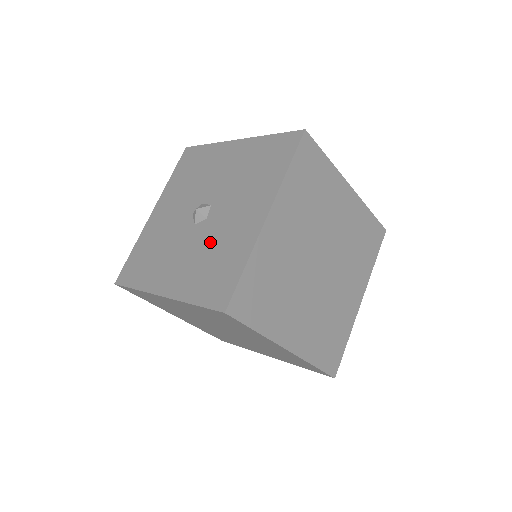
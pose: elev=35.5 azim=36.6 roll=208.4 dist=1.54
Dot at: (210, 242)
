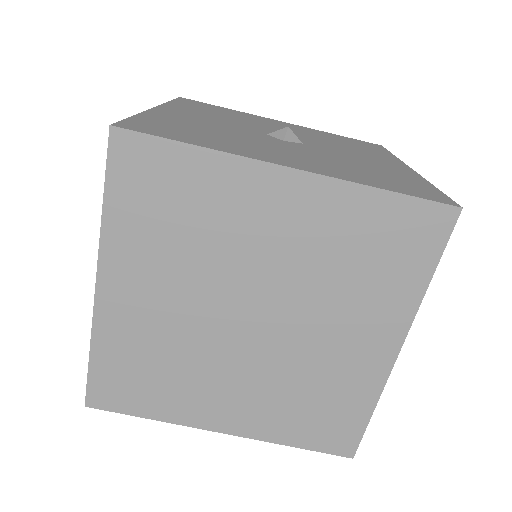
Dot at: (339, 158)
